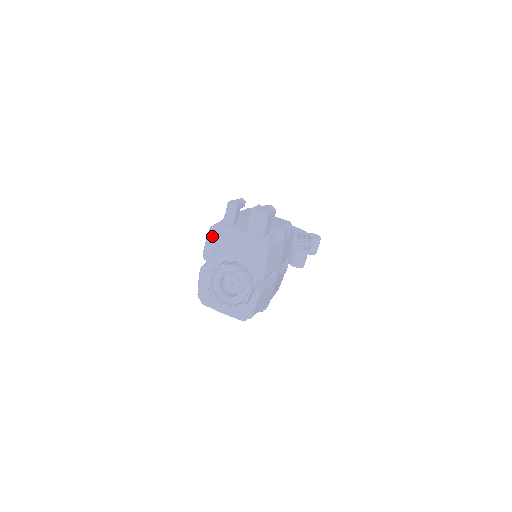
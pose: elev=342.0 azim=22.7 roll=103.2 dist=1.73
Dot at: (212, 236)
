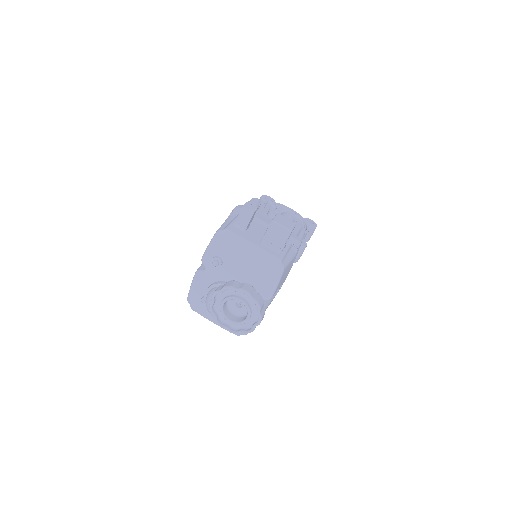
Dot at: (218, 242)
